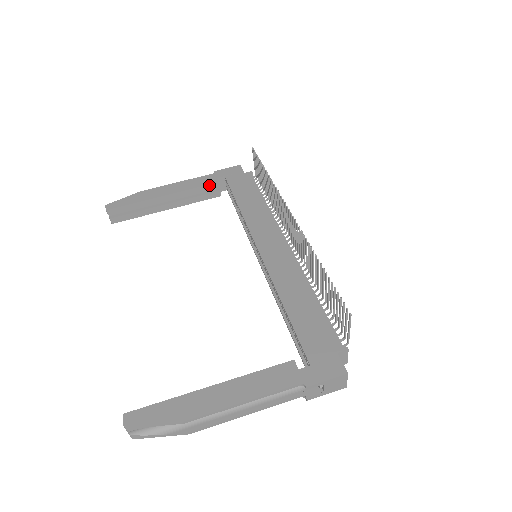
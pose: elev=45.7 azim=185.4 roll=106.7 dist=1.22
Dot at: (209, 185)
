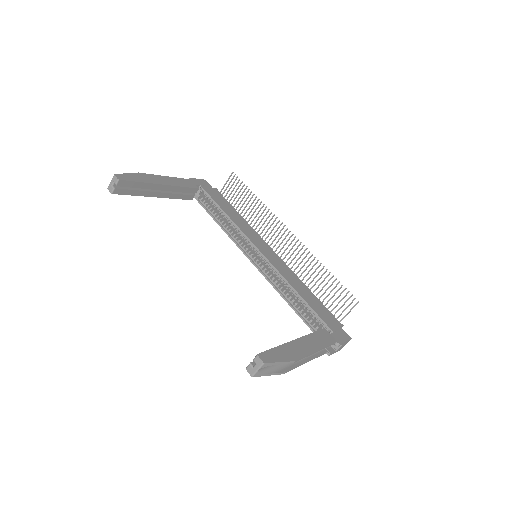
Dot at: (193, 188)
